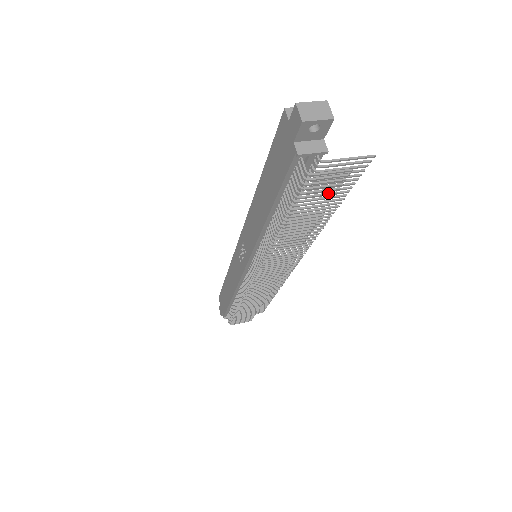
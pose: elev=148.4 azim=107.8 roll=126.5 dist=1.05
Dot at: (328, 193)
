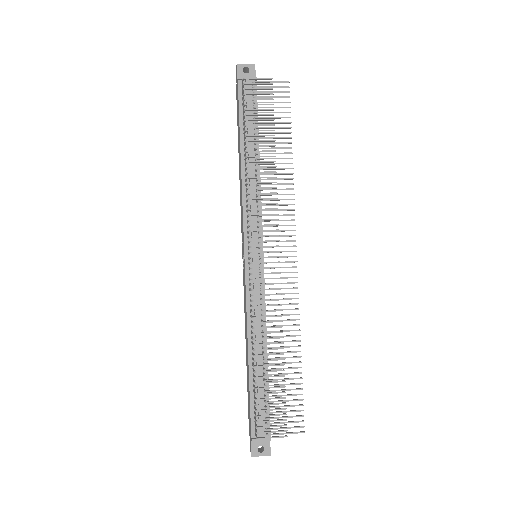
Dot at: (267, 104)
